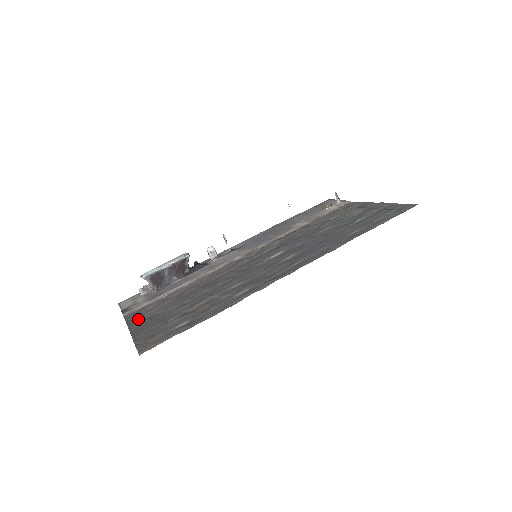
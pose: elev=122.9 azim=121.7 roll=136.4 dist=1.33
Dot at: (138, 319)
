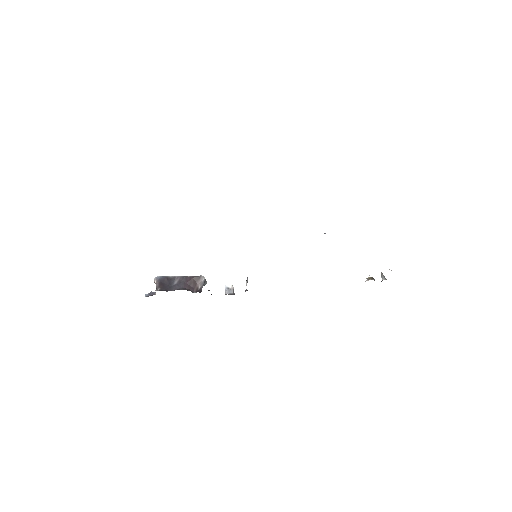
Dot at: occluded
